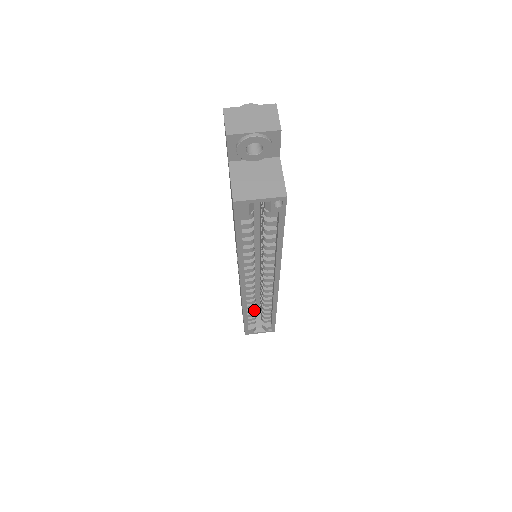
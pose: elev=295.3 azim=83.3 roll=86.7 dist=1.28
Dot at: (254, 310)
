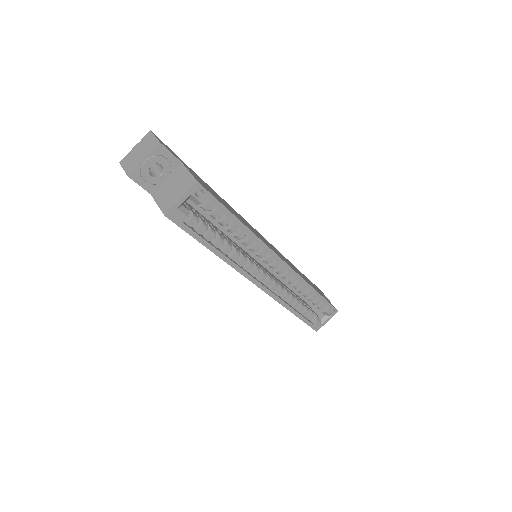
Dot at: (298, 302)
